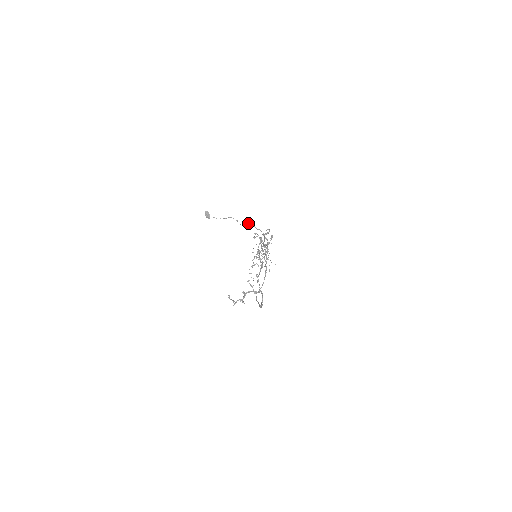
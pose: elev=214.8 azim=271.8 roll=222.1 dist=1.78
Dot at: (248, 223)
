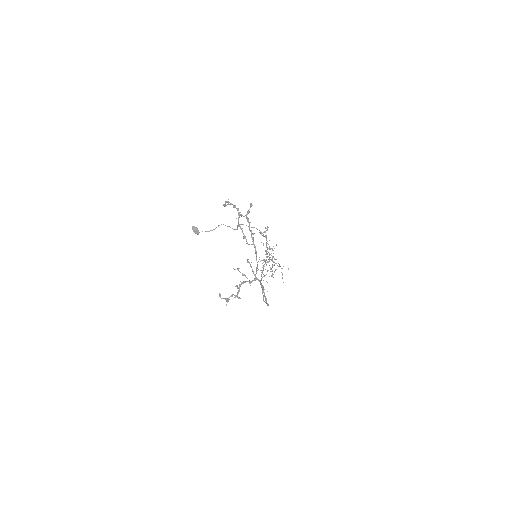
Dot at: (240, 224)
